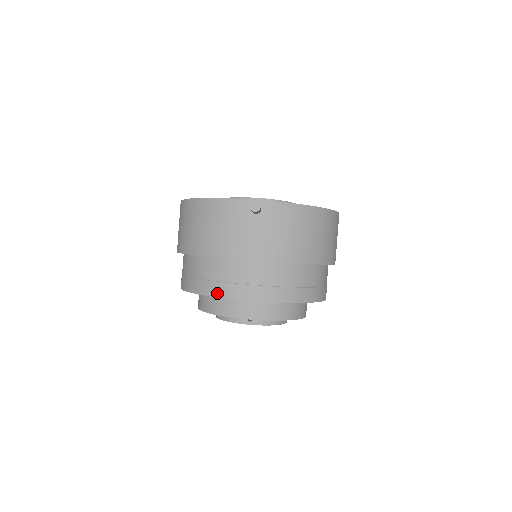
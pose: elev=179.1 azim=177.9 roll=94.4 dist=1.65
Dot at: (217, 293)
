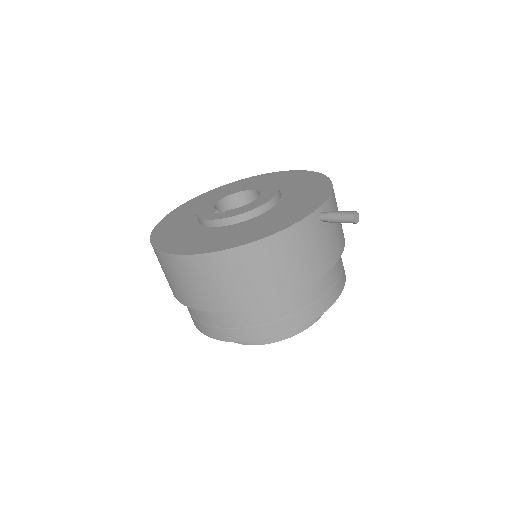
Dot at: (311, 317)
